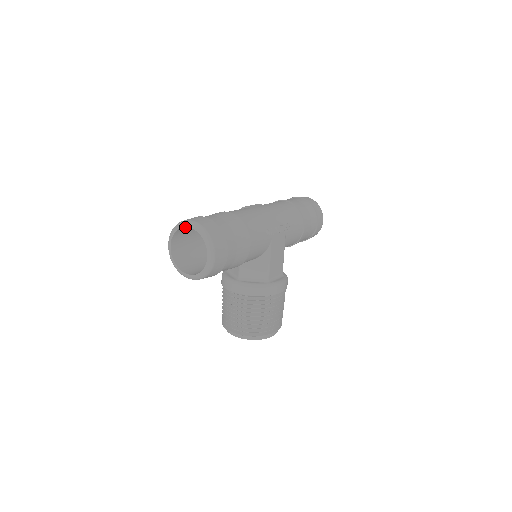
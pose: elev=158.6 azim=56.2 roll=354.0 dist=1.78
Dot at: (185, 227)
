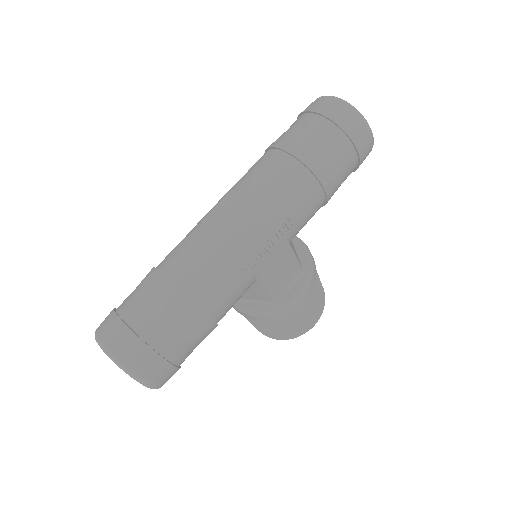
Dot at: occluded
